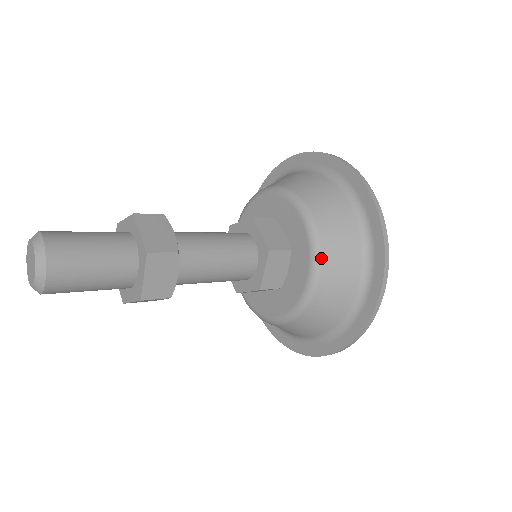
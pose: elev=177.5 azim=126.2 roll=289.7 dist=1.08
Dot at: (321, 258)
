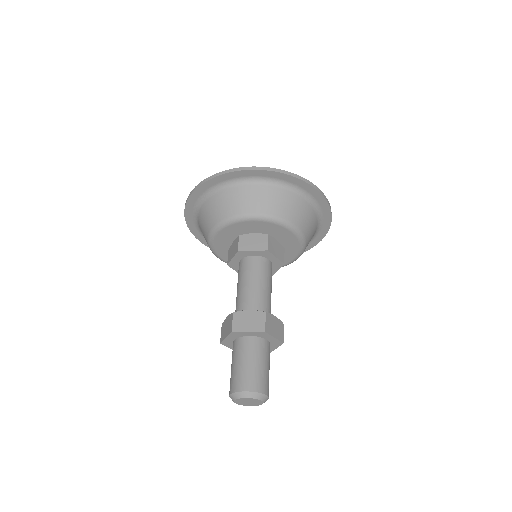
Dot at: (287, 220)
